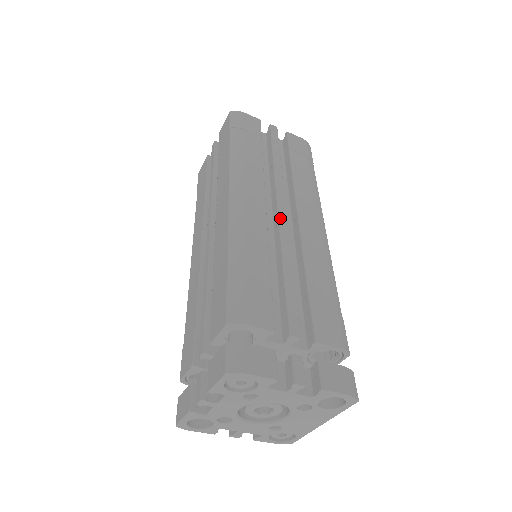
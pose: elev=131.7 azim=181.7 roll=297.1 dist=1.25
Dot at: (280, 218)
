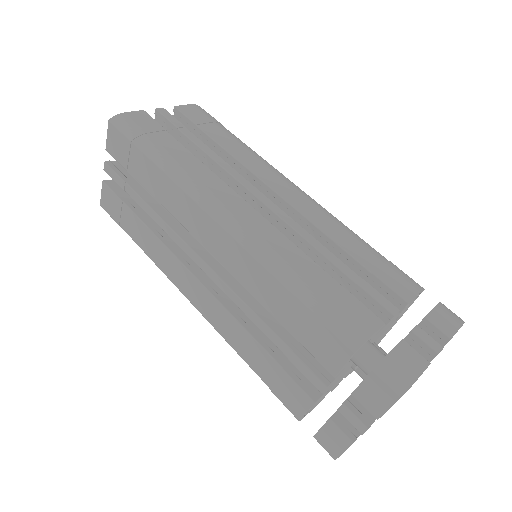
Dot at: (271, 208)
